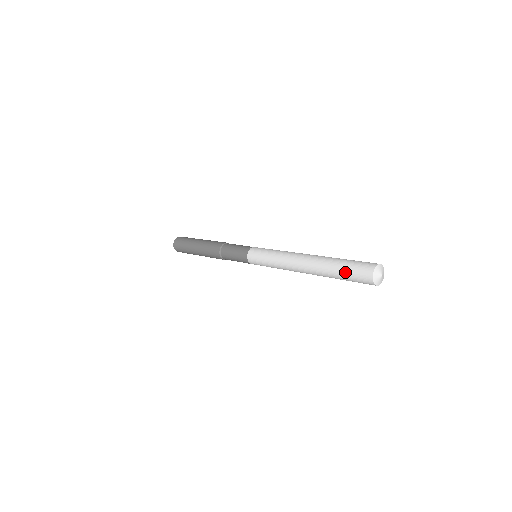
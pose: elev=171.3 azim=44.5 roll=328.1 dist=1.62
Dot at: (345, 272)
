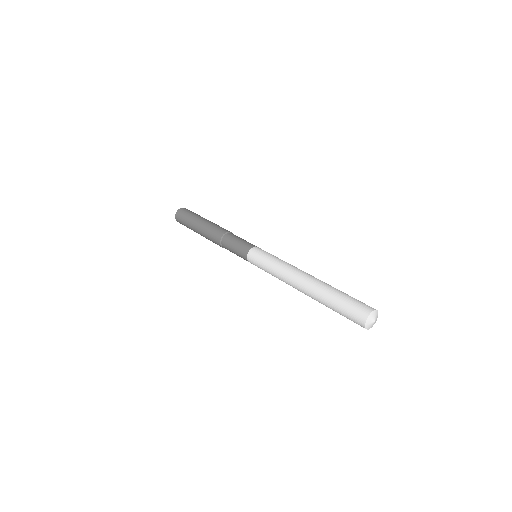
Dot at: (340, 314)
